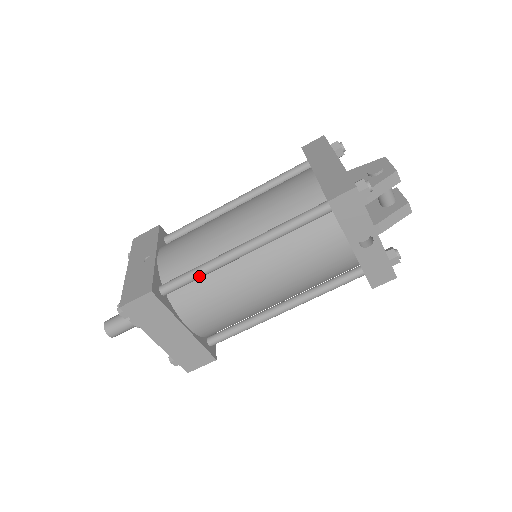
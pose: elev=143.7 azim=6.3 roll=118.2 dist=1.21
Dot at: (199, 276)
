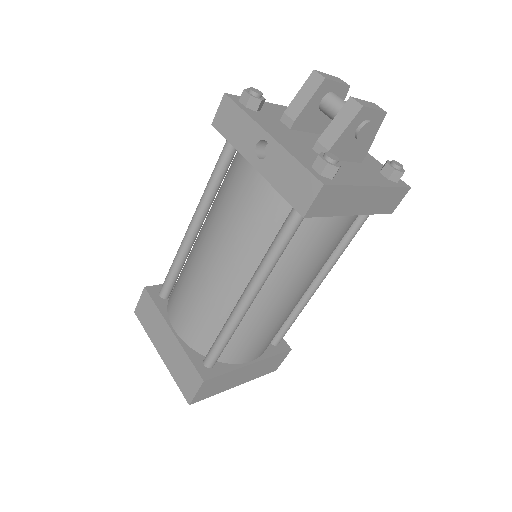
Dot at: (174, 265)
